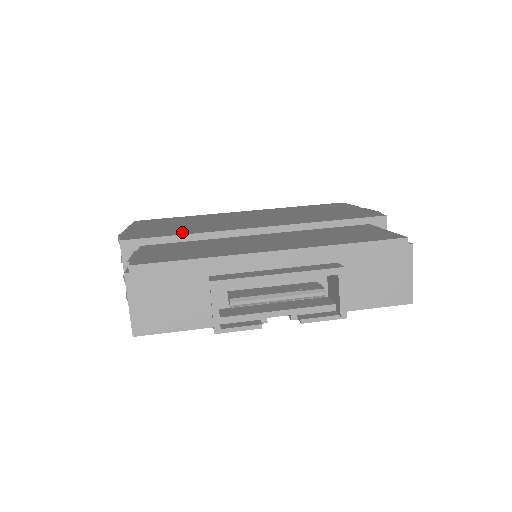
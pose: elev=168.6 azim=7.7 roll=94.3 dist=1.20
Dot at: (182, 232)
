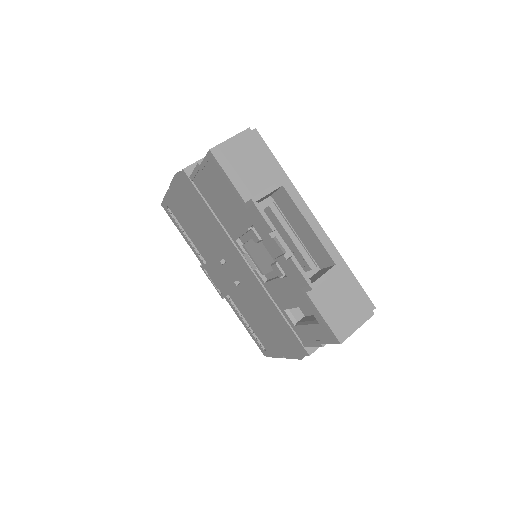
Dot at: occluded
